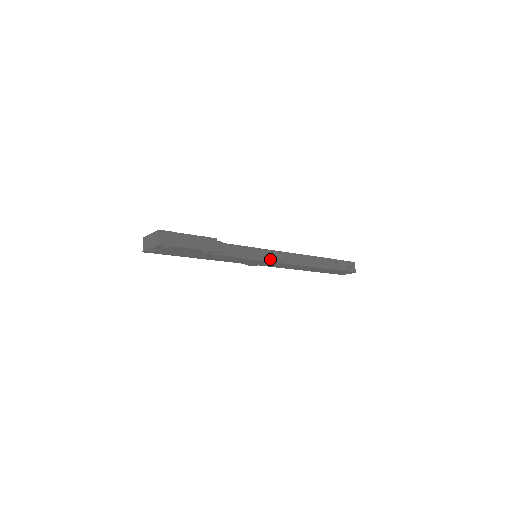
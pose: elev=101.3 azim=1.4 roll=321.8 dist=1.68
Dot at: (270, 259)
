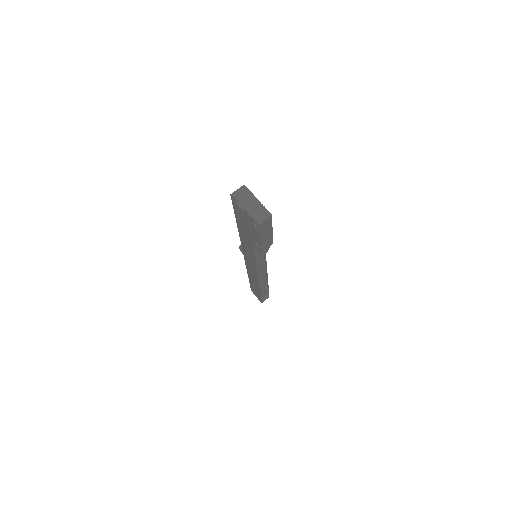
Dot at: occluded
